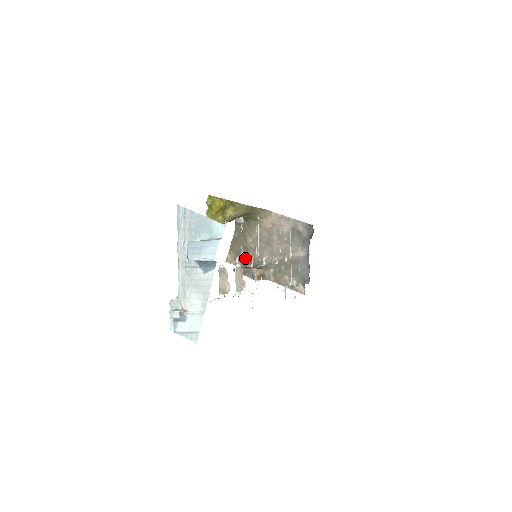
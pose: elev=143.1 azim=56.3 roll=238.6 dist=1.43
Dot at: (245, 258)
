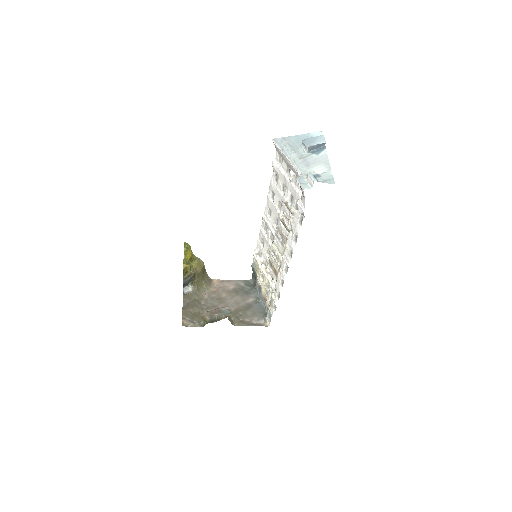
Dot at: (202, 318)
